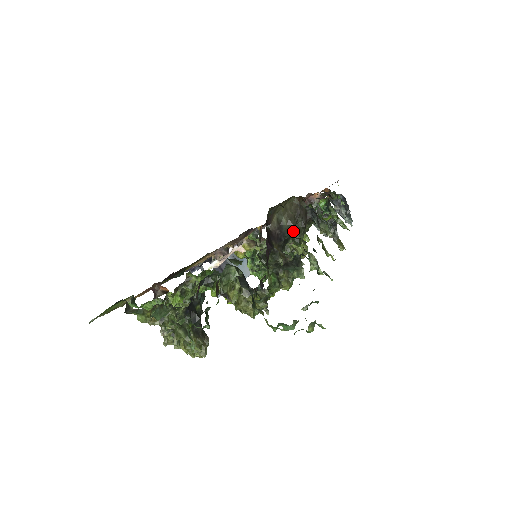
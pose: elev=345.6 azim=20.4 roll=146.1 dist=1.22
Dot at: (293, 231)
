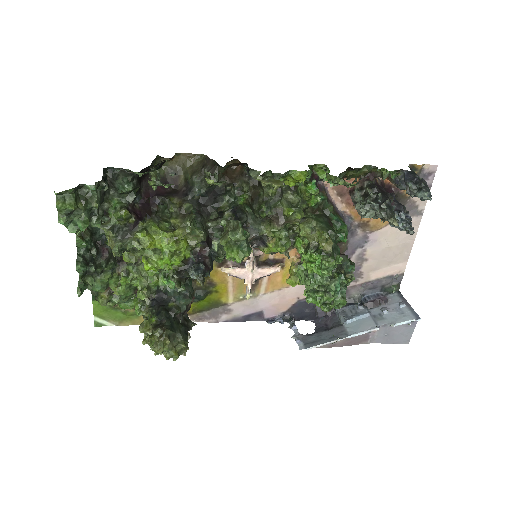
Dot at: (204, 185)
